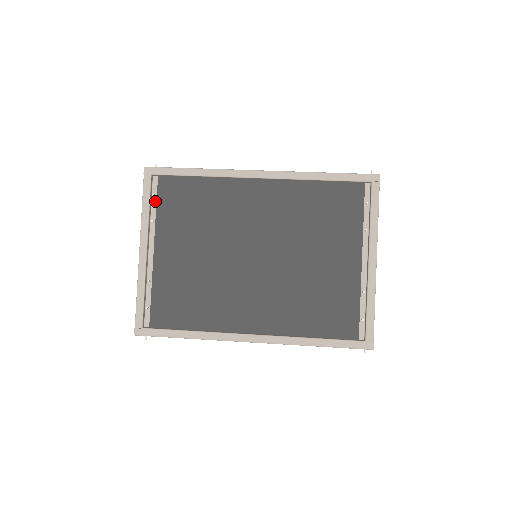
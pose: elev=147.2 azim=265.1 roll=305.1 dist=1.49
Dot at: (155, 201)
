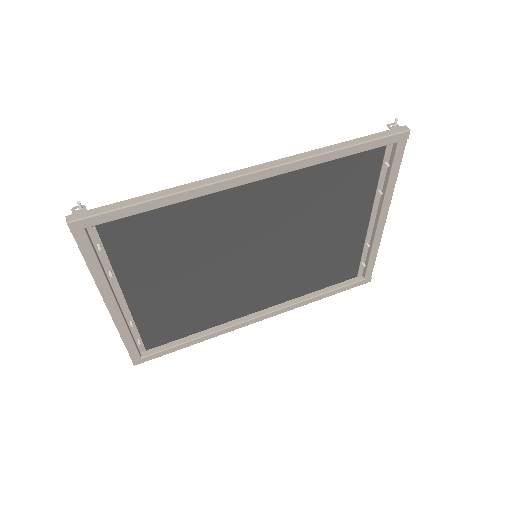
Dot at: (102, 251)
